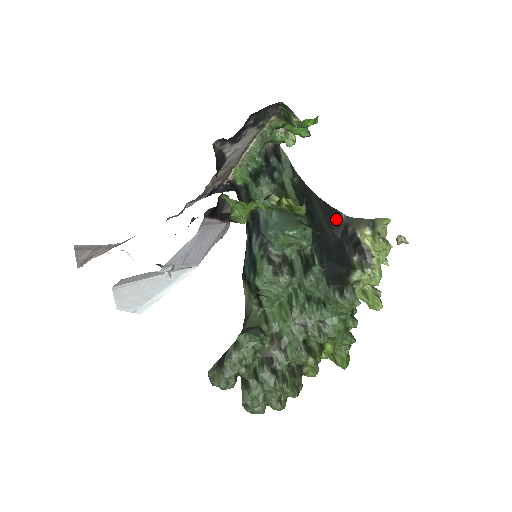
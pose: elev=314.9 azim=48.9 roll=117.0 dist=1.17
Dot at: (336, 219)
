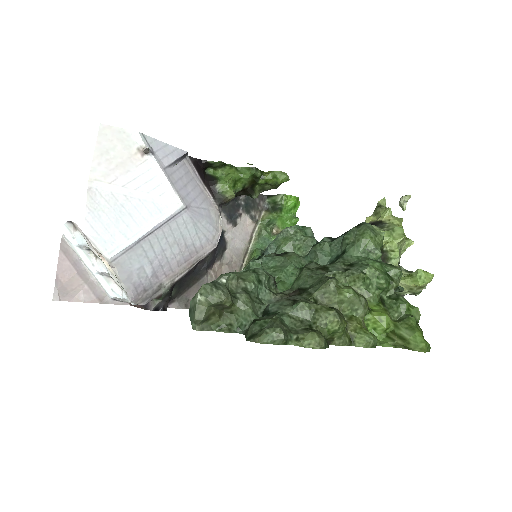
Dot at: occluded
